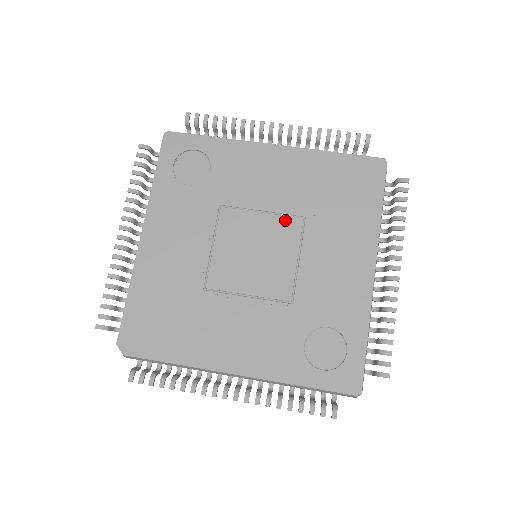
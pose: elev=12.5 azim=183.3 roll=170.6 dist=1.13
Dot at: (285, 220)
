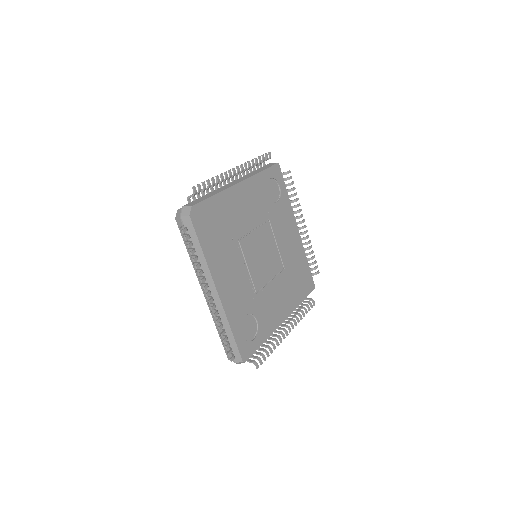
Dot at: (279, 259)
